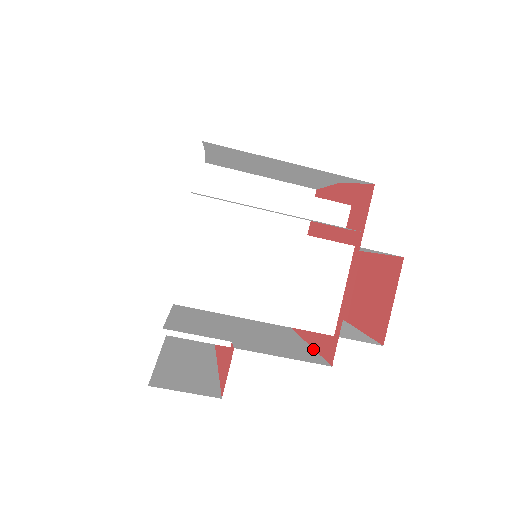
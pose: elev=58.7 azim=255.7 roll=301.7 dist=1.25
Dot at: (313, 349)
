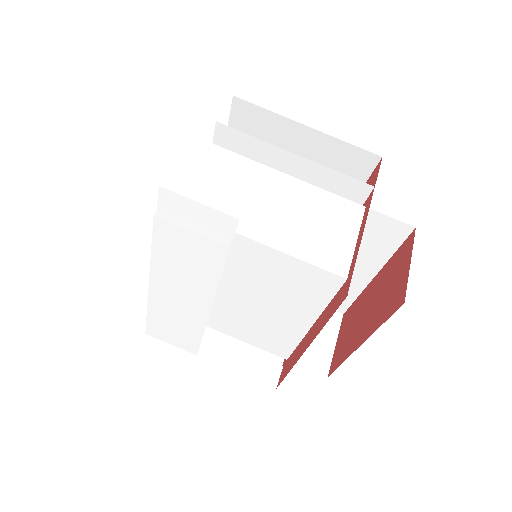
Dot at: (317, 333)
